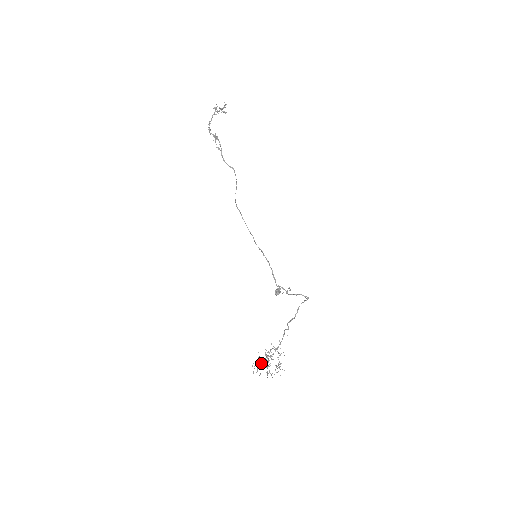
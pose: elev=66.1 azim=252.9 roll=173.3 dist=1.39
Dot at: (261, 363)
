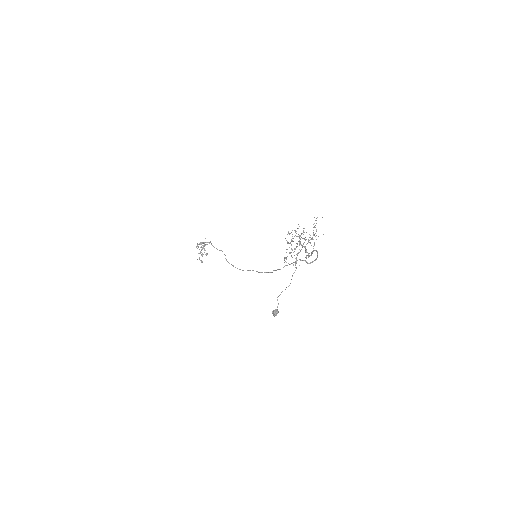
Dot at: (295, 230)
